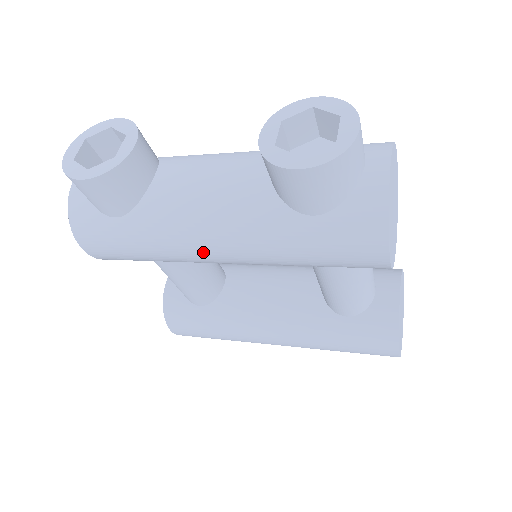
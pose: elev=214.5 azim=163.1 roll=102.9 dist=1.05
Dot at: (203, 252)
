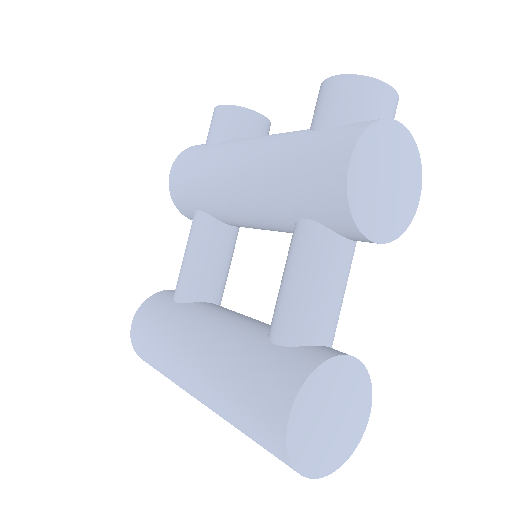
Dot at: (231, 165)
